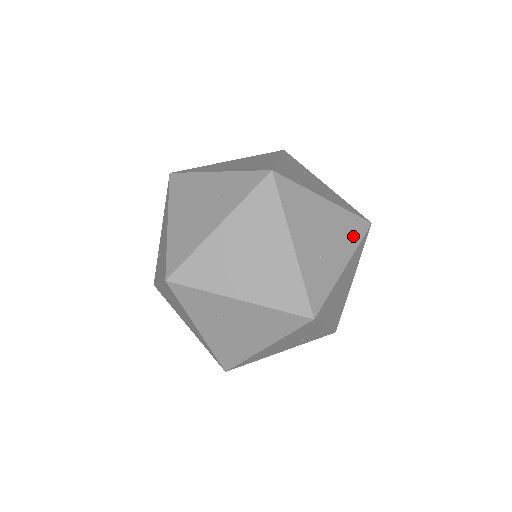
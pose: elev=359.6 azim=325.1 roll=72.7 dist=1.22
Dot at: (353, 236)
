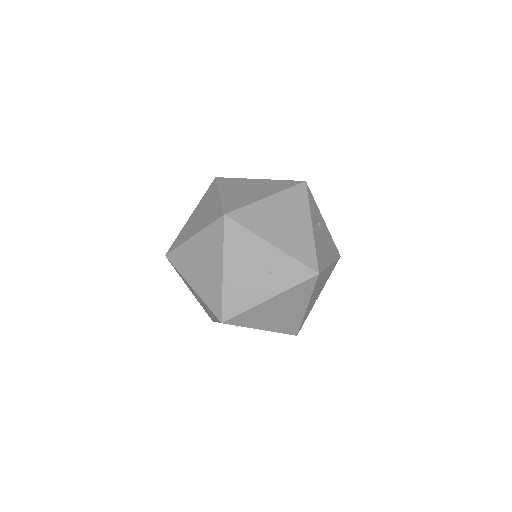
Dot at: (281, 187)
